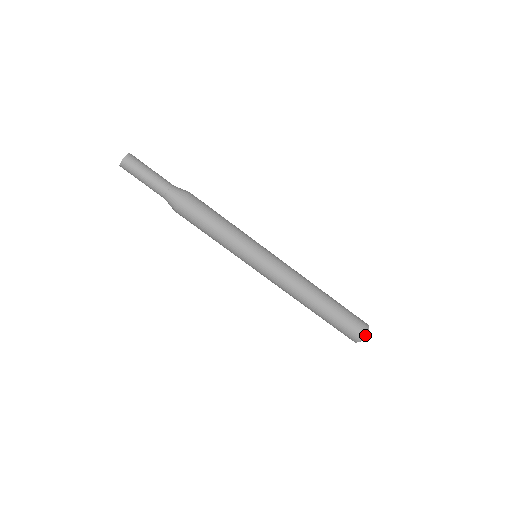
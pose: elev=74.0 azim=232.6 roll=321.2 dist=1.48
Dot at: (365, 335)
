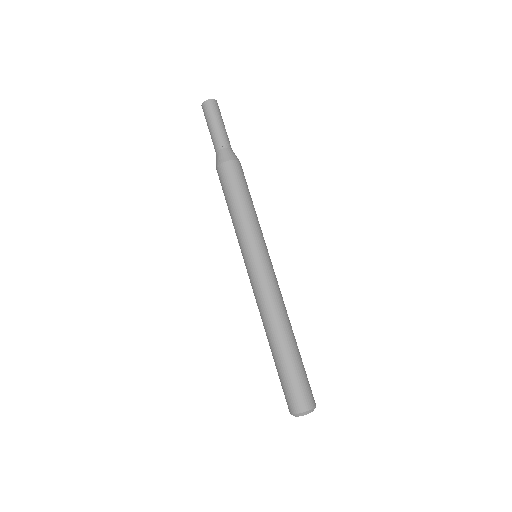
Dot at: (305, 411)
